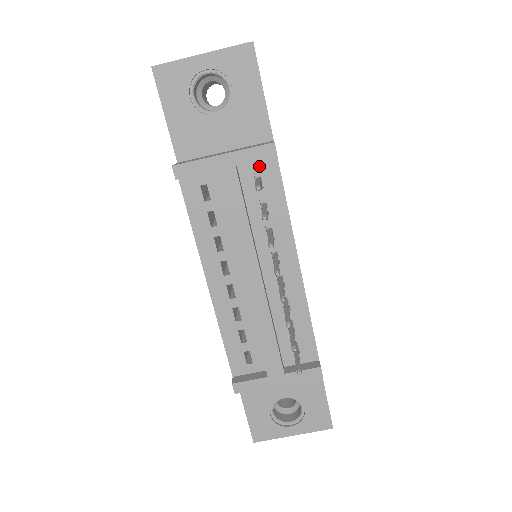
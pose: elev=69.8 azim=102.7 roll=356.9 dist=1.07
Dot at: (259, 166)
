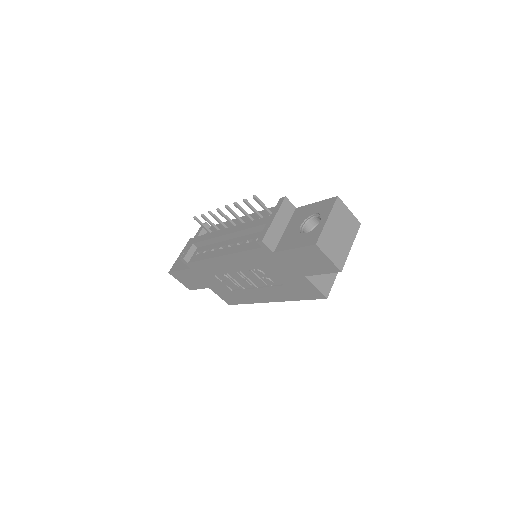
Dot at: occluded
